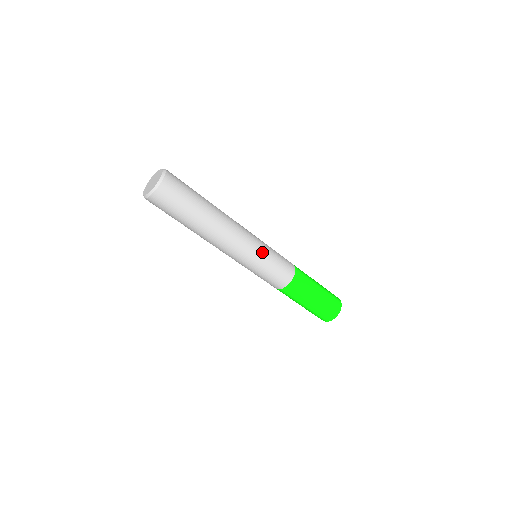
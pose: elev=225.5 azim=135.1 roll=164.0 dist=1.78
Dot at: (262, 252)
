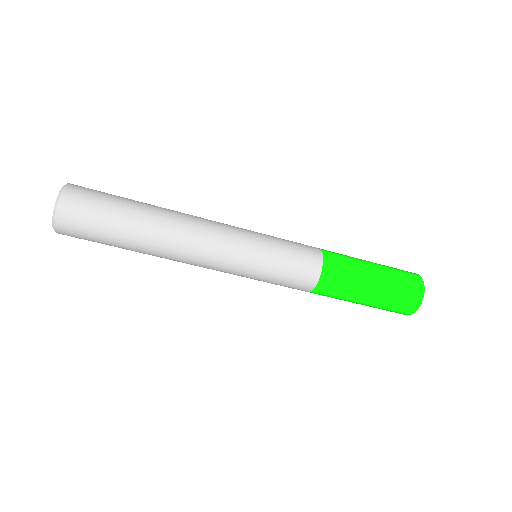
Dot at: (254, 253)
